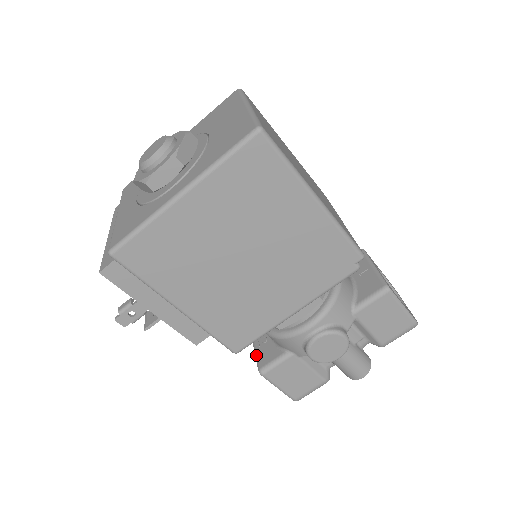
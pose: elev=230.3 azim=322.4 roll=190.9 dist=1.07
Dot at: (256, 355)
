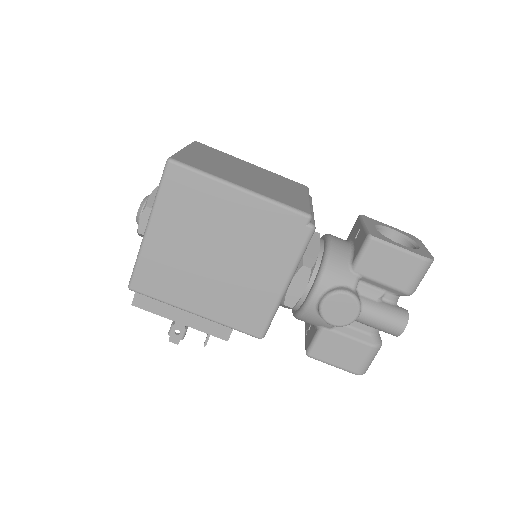
Dot at: (305, 342)
